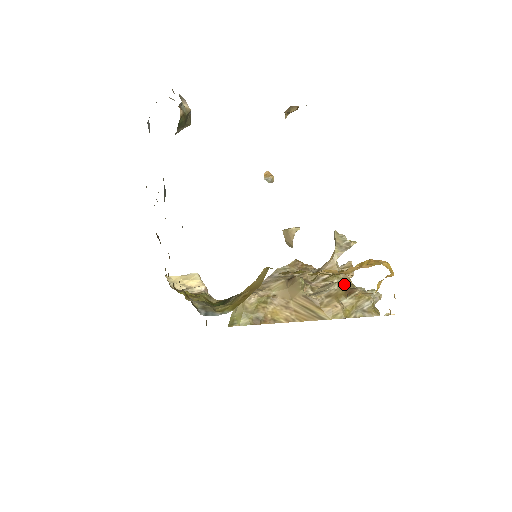
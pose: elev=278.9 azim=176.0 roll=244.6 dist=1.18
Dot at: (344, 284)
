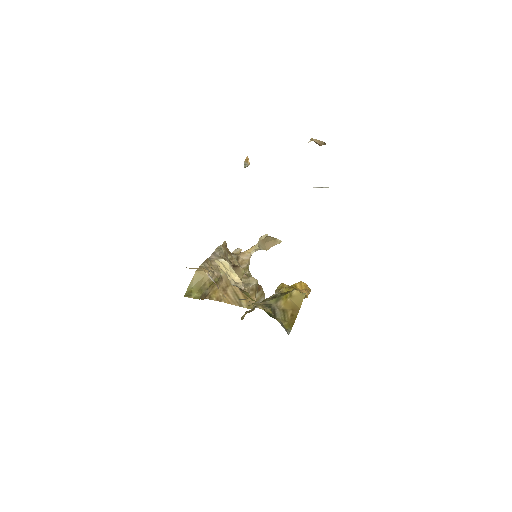
Dot at: occluded
